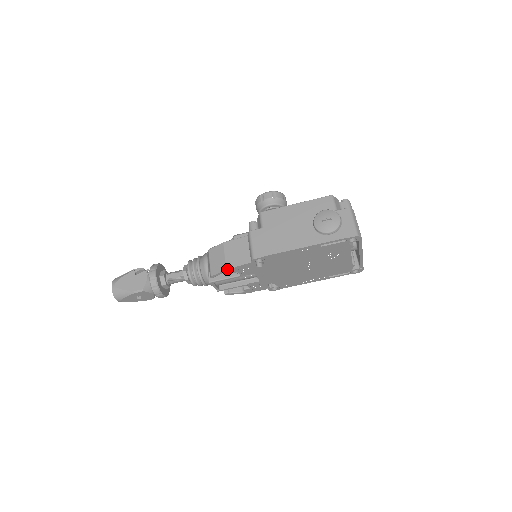
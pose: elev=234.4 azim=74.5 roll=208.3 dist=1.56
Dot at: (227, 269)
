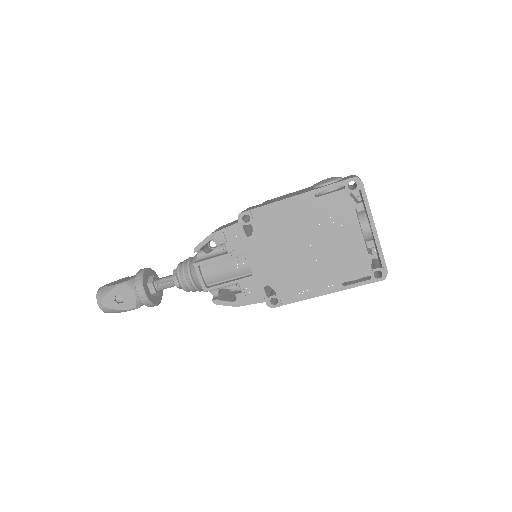
Dot at: (212, 233)
